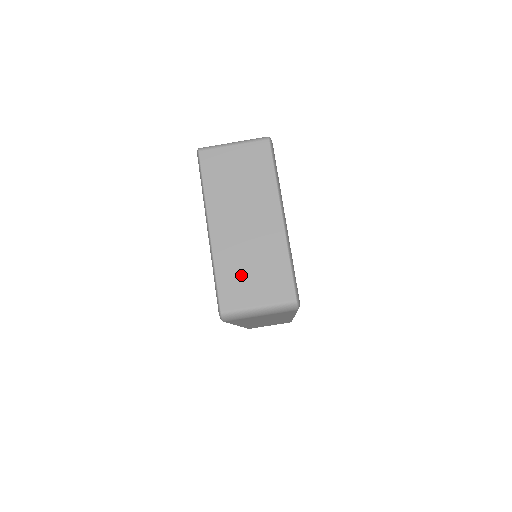
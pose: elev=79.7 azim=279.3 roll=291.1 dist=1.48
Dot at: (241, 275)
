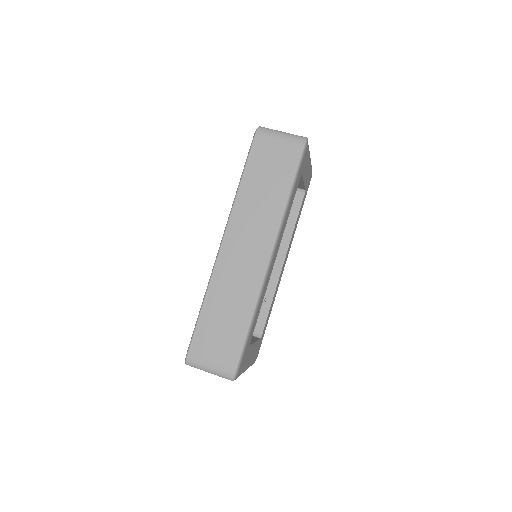
Dot at: occluded
